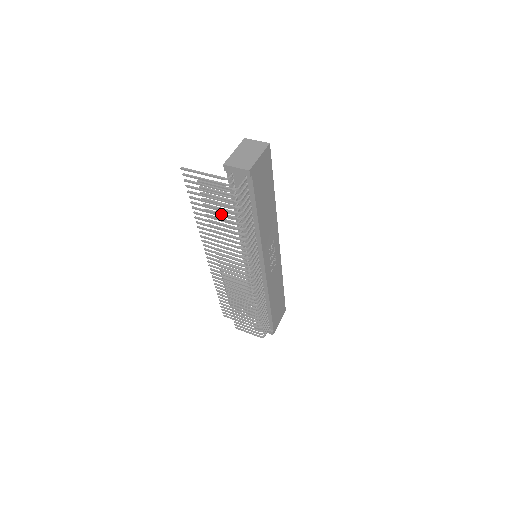
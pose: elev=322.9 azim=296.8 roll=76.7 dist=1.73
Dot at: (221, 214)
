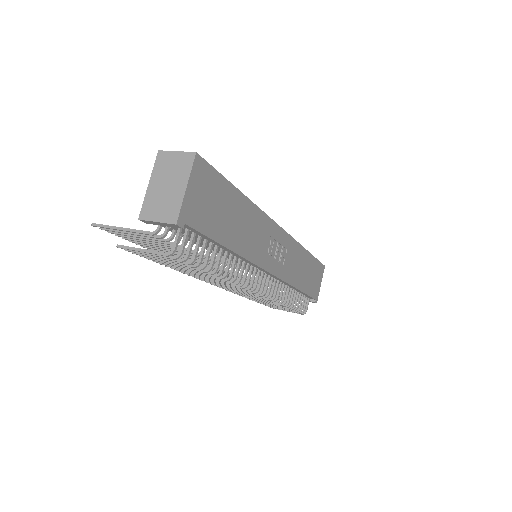
Dot at: (174, 265)
